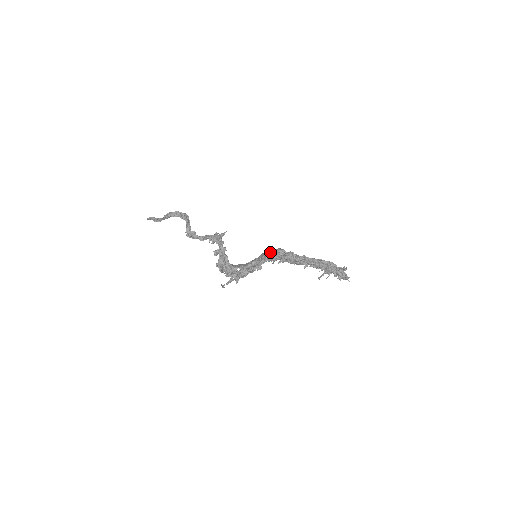
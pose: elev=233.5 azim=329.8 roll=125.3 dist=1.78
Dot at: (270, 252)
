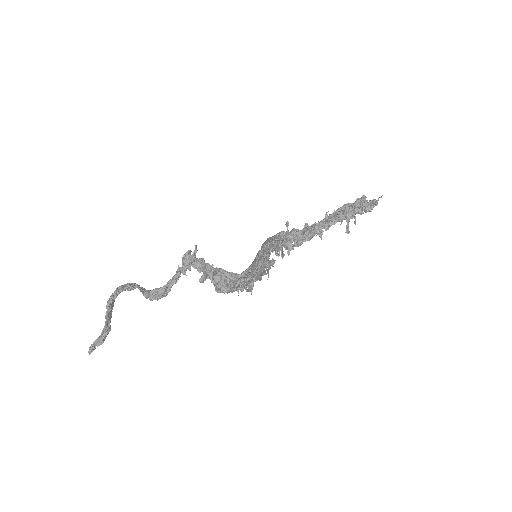
Dot at: (268, 239)
